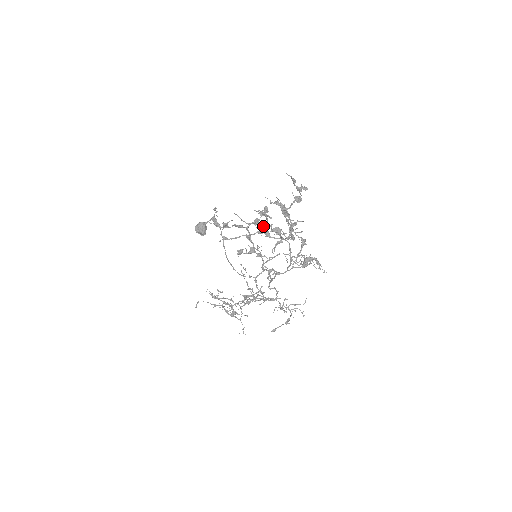
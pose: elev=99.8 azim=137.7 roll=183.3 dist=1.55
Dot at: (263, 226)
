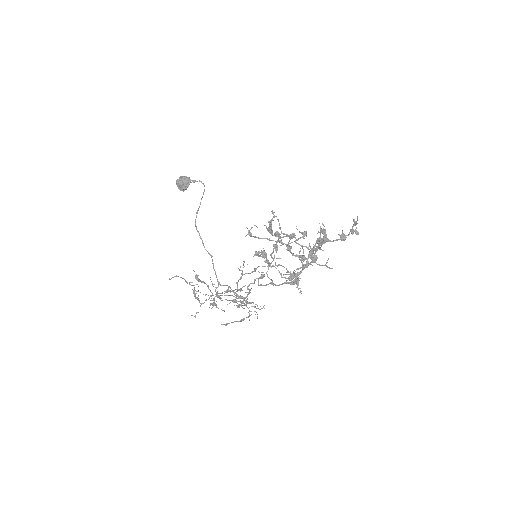
Dot at: (290, 239)
